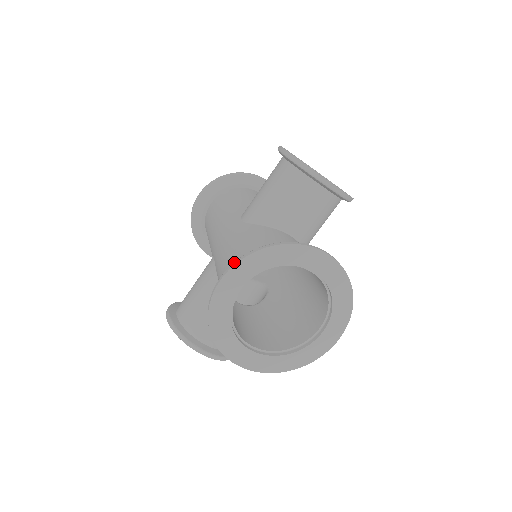
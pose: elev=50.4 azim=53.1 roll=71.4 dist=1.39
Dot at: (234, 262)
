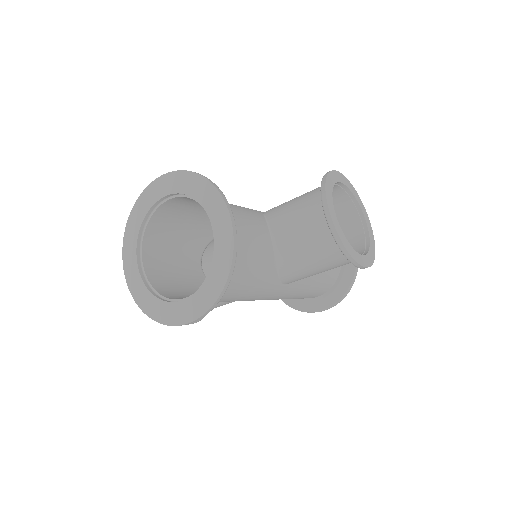
Dot at: (176, 171)
